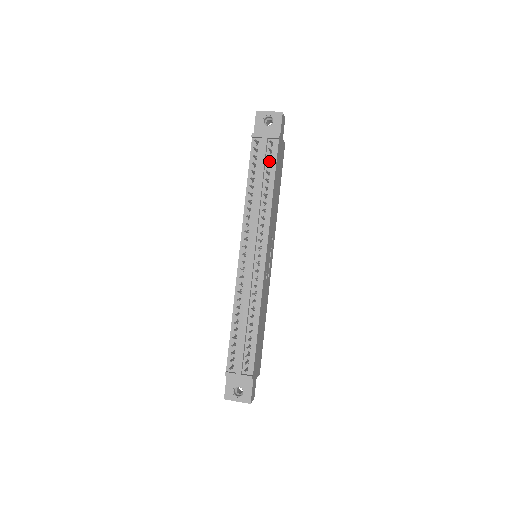
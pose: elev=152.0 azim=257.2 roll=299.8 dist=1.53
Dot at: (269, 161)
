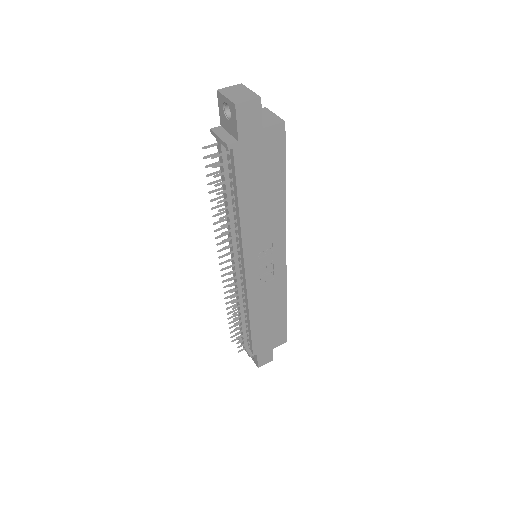
Dot at: (231, 172)
